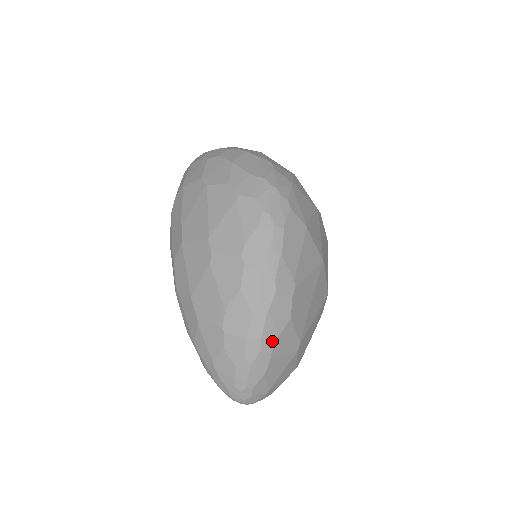
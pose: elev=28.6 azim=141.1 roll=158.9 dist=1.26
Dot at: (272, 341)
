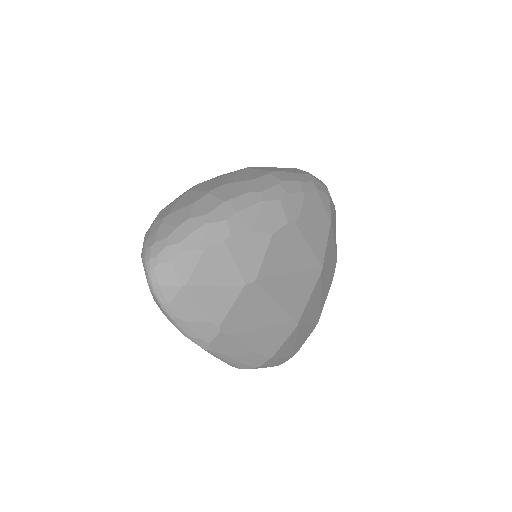
Dot at: (243, 227)
